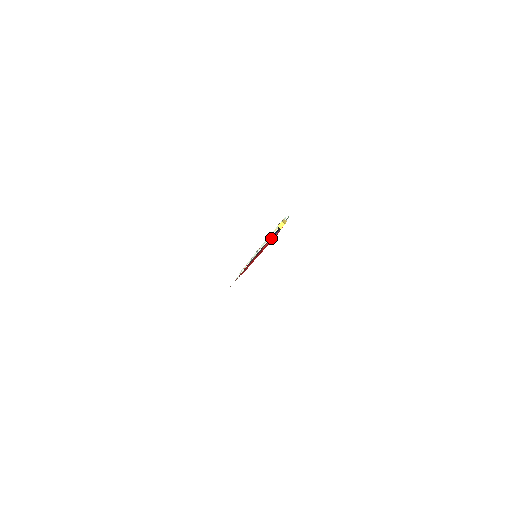
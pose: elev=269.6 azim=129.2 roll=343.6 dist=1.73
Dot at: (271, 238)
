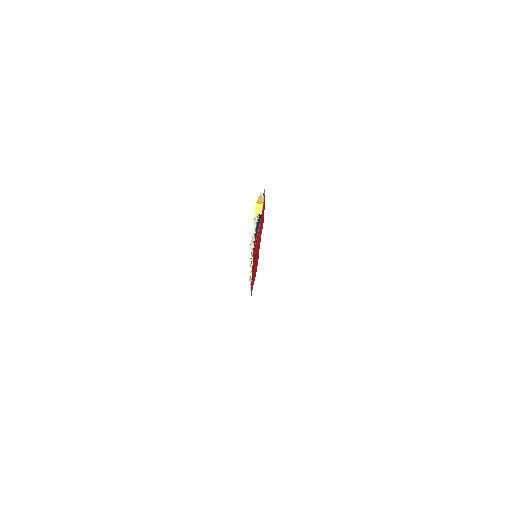
Dot at: (256, 232)
